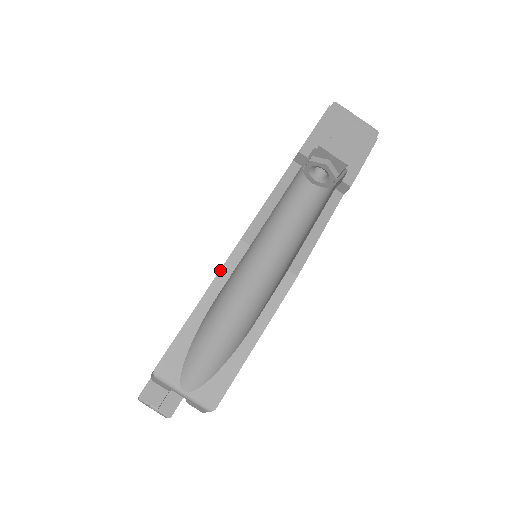
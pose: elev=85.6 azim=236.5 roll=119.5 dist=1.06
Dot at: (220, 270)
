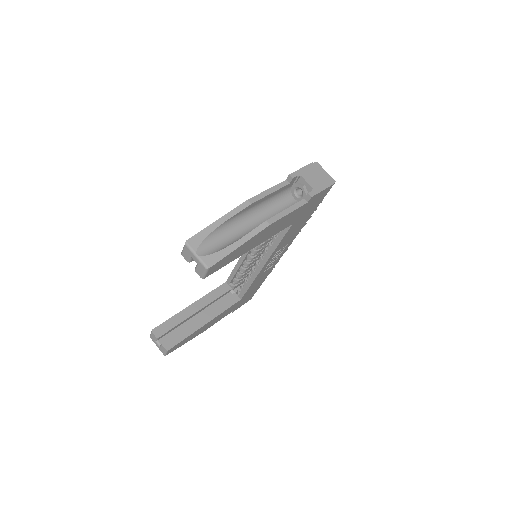
Dot at: (233, 209)
